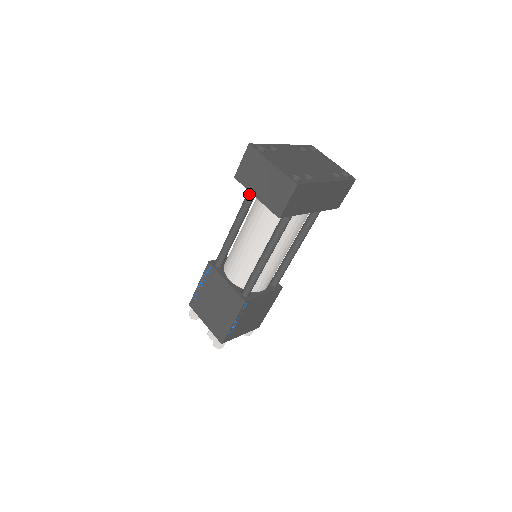
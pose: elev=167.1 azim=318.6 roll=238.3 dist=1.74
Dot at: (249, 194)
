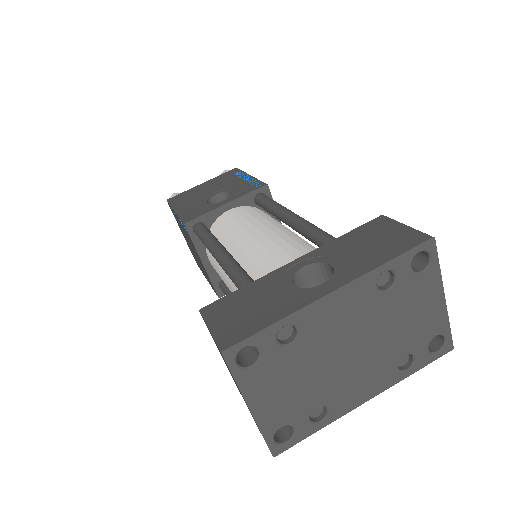
Dot at: occluded
